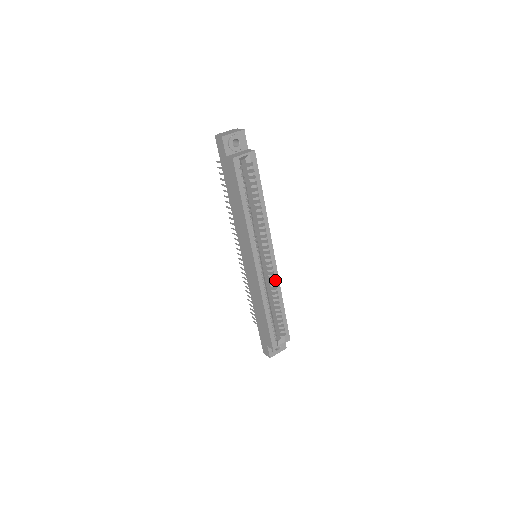
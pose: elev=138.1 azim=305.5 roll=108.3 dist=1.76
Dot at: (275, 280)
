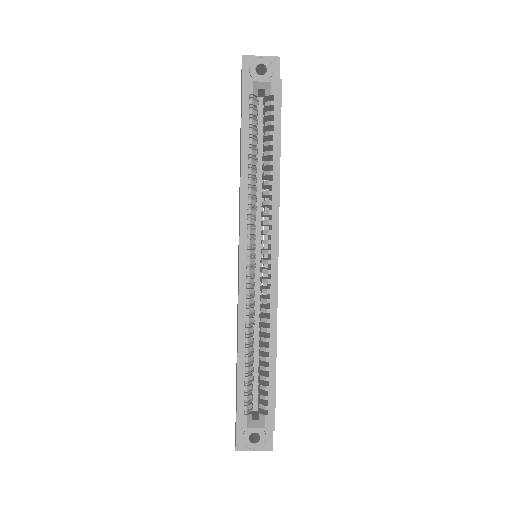
Dot at: (270, 301)
